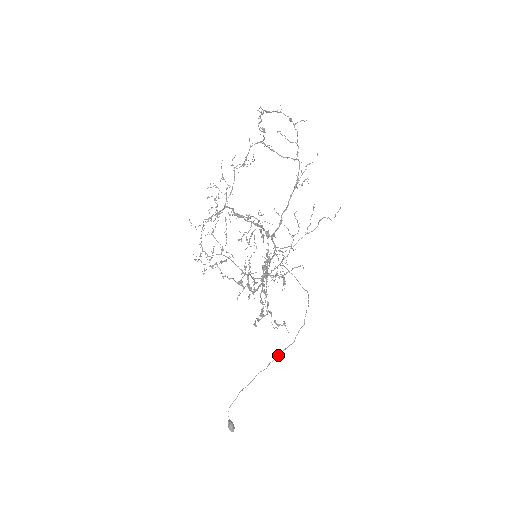
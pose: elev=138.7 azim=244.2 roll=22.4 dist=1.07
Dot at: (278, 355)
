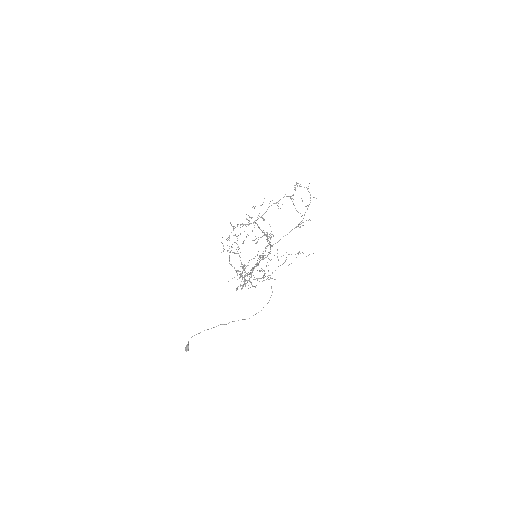
Dot at: occluded
